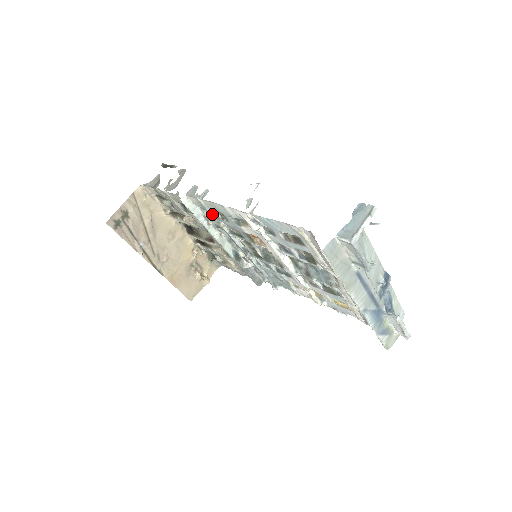
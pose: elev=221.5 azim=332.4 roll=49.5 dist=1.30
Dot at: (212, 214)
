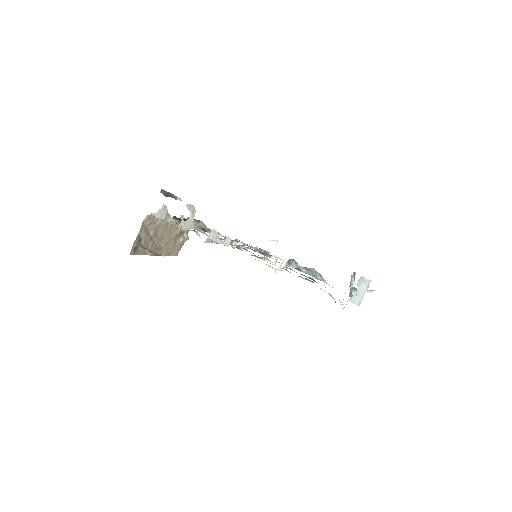
Dot at: occluded
